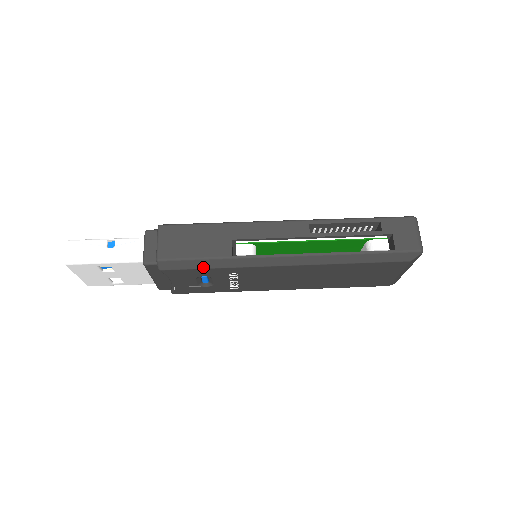
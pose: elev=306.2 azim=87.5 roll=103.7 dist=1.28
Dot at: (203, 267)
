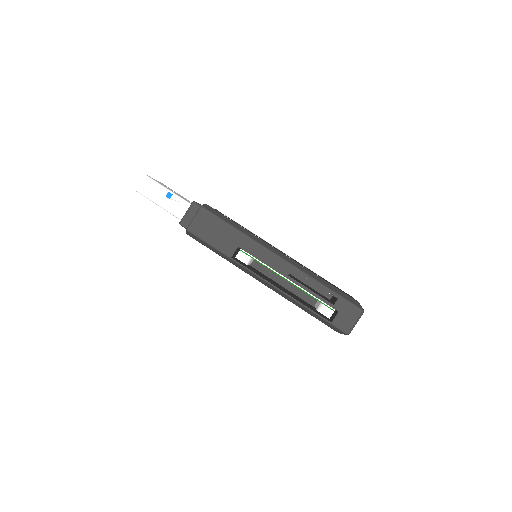
Dot at: (212, 250)
